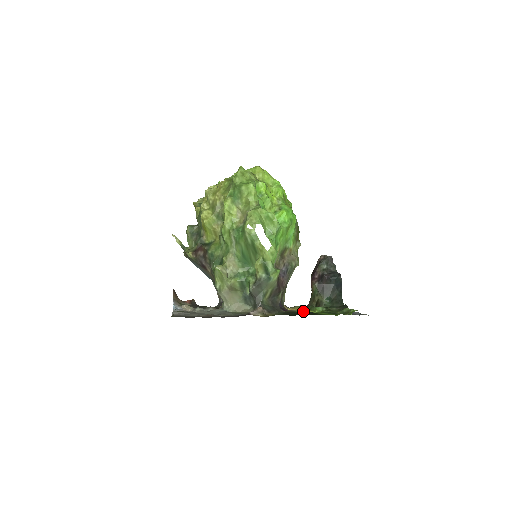
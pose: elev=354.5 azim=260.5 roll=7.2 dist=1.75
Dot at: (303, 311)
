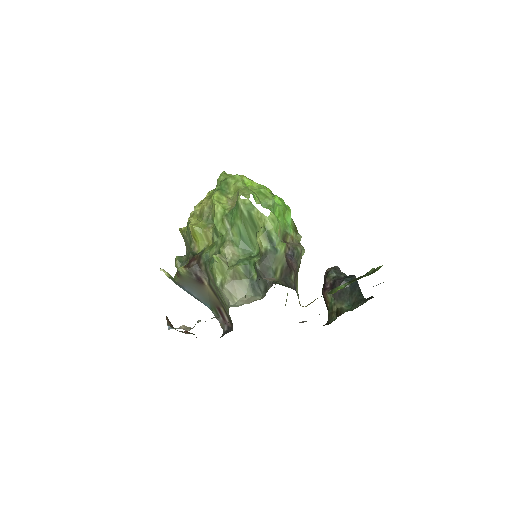
Dot at: occluded
